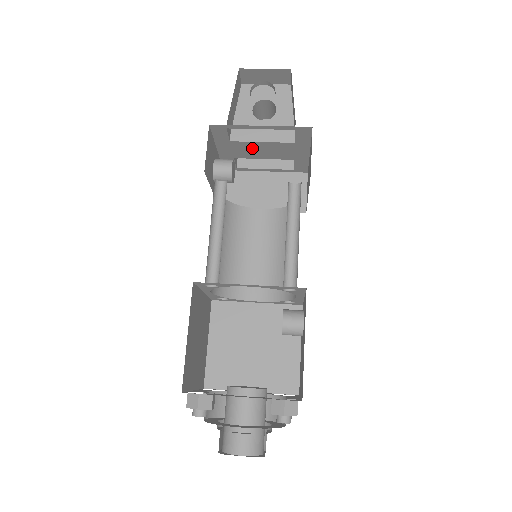
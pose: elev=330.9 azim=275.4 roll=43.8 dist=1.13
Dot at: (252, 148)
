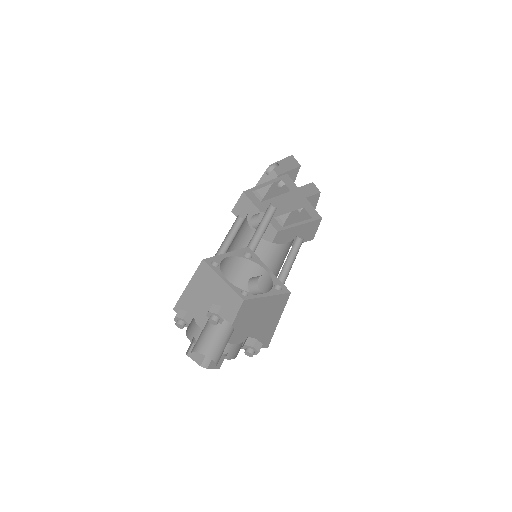
Dot at: (275, 204)
